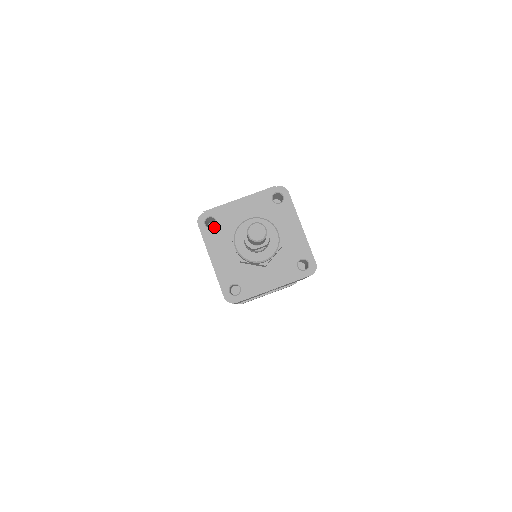
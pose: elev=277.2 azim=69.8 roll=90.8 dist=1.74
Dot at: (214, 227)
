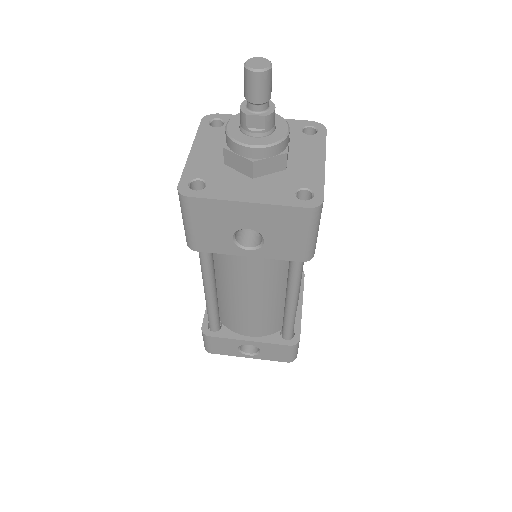
Dot at: (218, 127)
